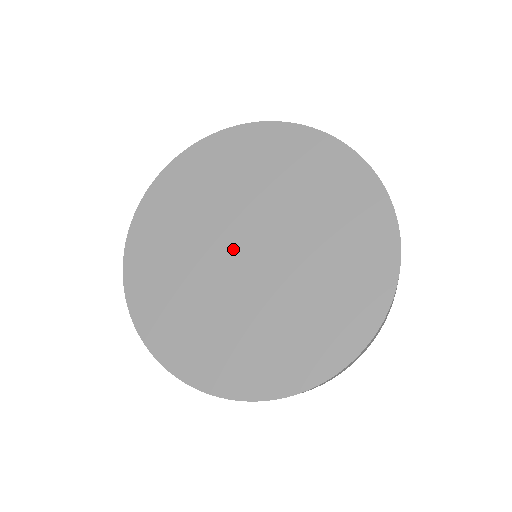
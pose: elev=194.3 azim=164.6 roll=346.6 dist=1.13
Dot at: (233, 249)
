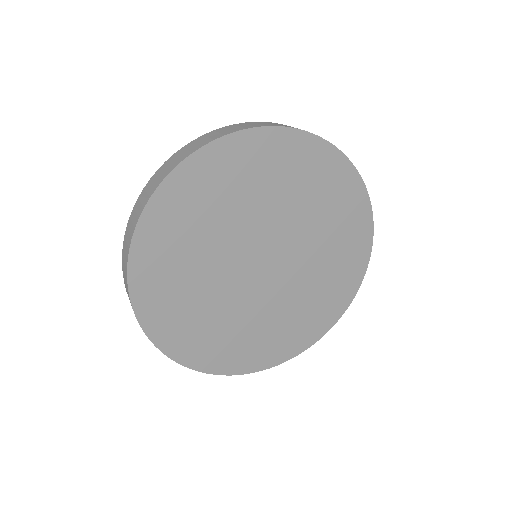
Dot at: (251, 274)
